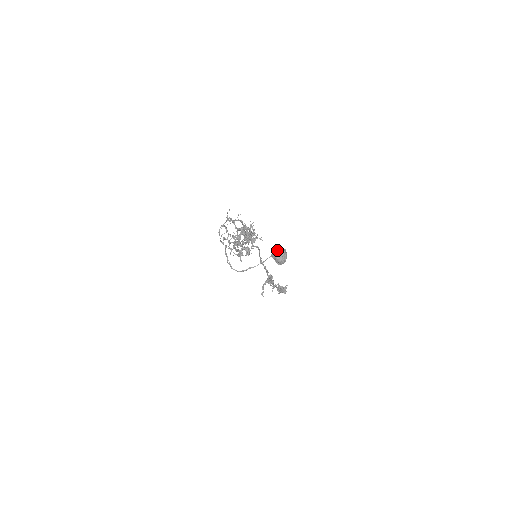
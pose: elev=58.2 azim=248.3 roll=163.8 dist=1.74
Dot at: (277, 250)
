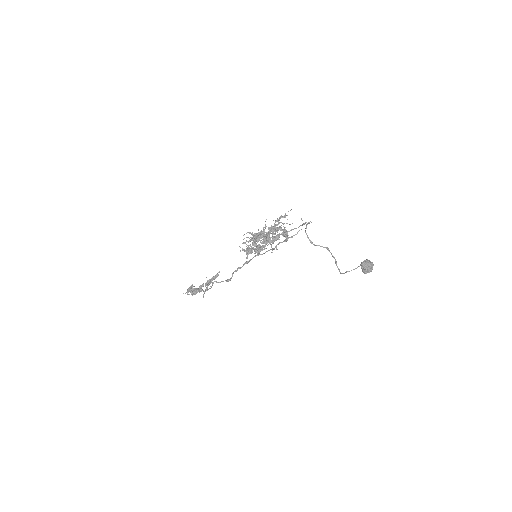
Dot at: (370, 261)
